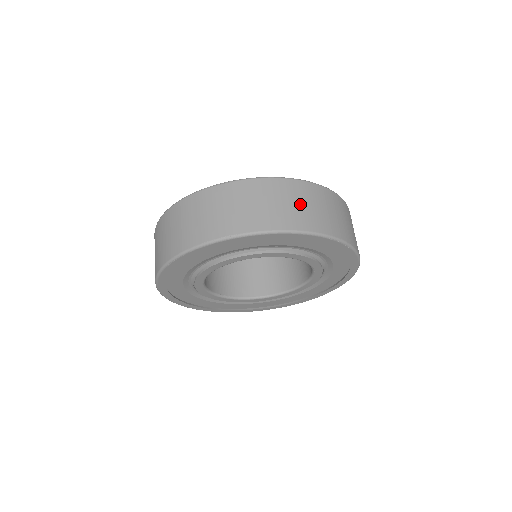
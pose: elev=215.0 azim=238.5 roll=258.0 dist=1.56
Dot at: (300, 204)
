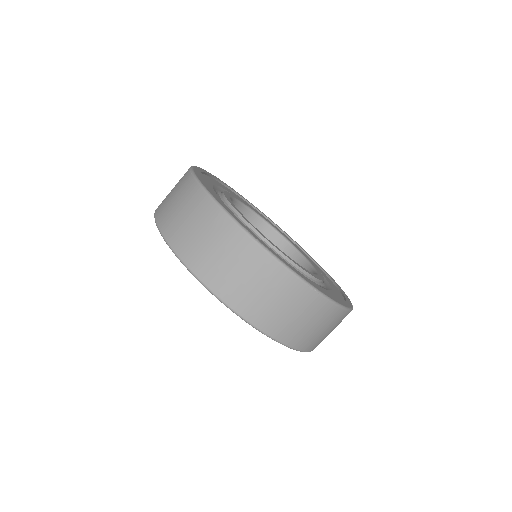
Dot at: (200, 233)
